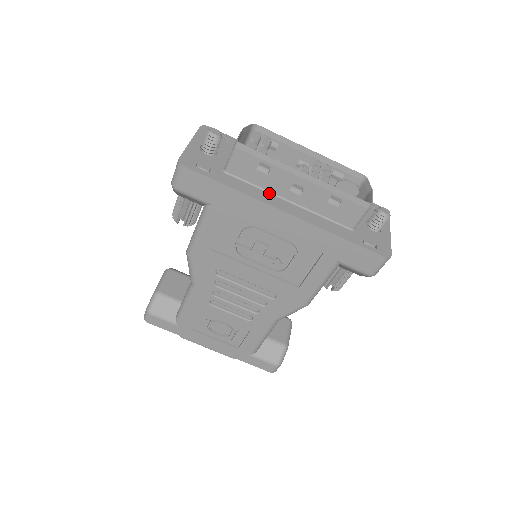
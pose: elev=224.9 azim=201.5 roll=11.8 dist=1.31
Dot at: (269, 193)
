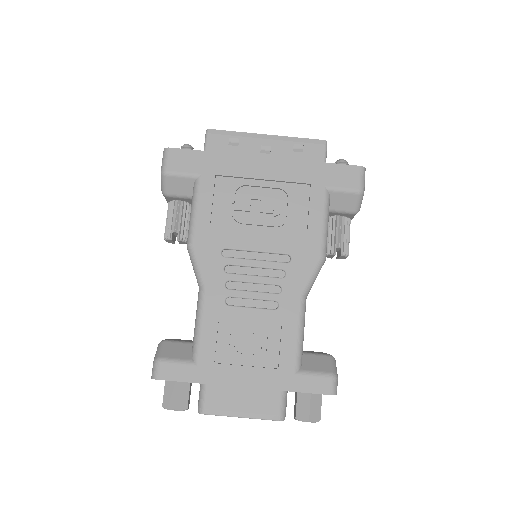
Dot at: occluded
